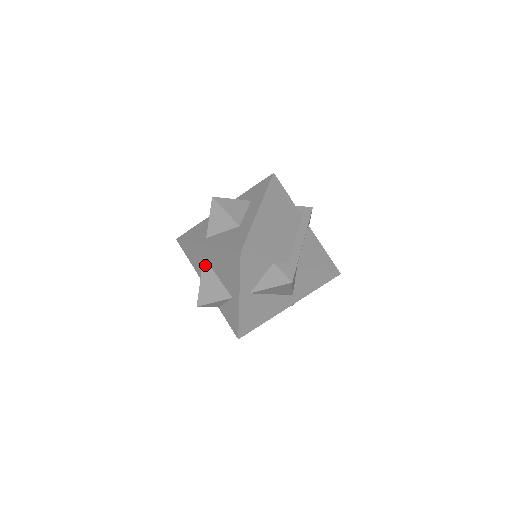
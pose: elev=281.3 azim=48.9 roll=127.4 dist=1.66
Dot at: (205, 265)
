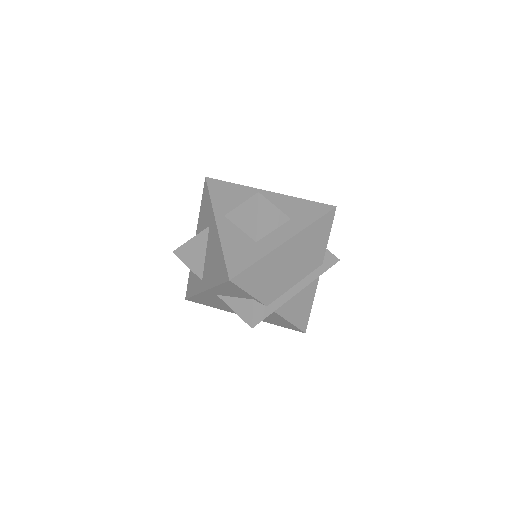
Dot at: (205, 233)
